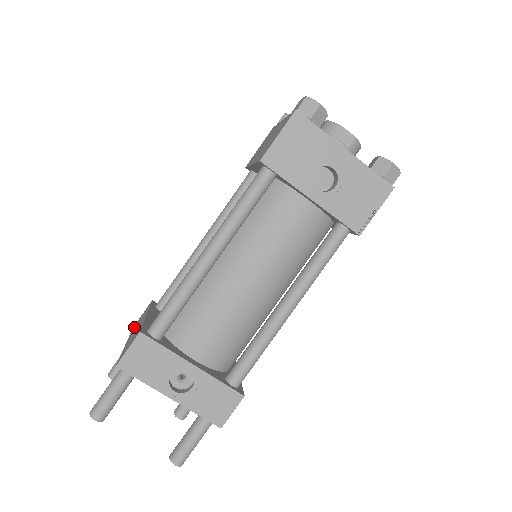
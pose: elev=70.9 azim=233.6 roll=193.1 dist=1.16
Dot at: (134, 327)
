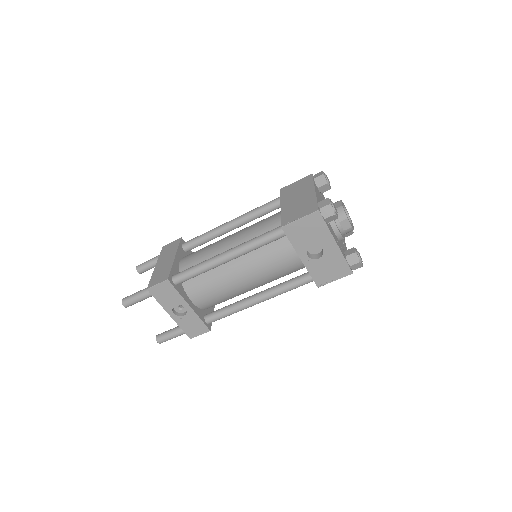
Dot at: (164, 251)
